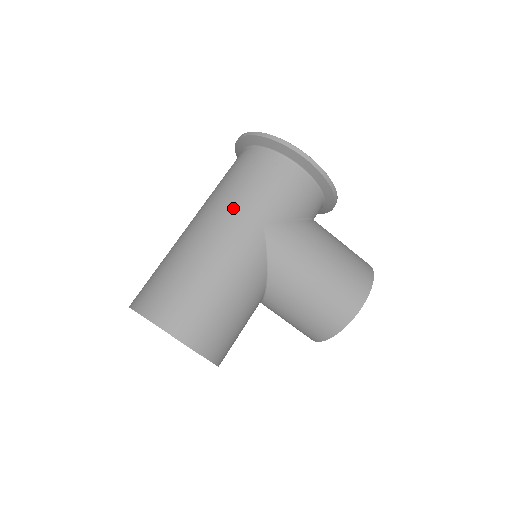
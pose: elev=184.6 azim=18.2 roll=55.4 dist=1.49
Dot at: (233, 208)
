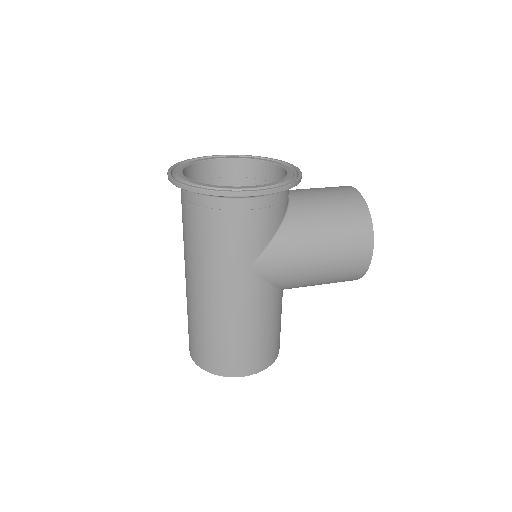
Dot at: (214, 269)
